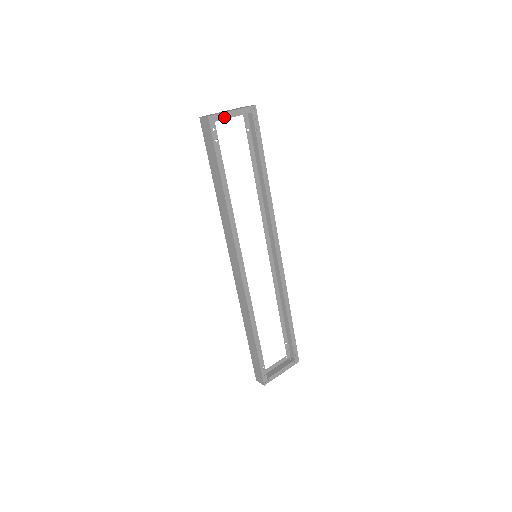
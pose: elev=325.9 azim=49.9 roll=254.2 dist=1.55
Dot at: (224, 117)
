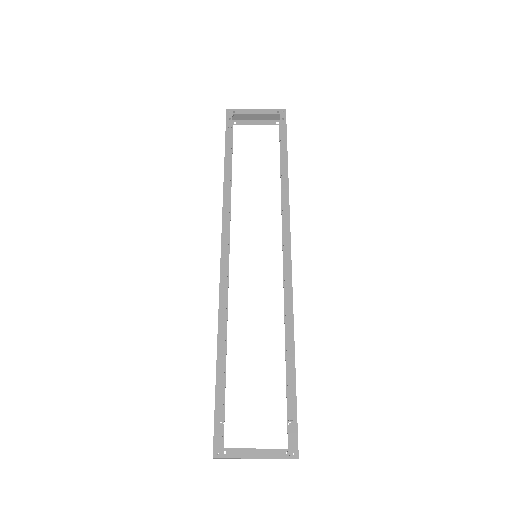
Dot at: (245, 113)
